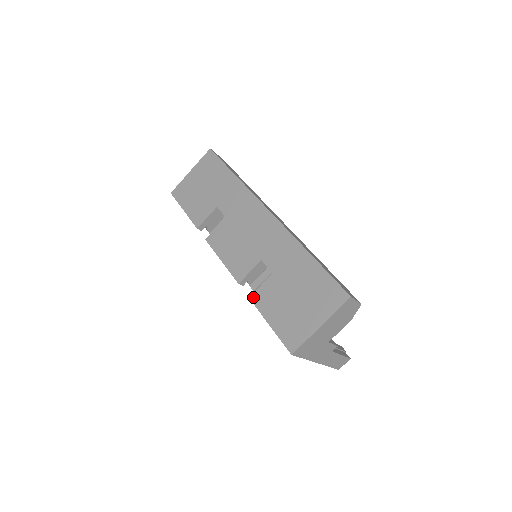
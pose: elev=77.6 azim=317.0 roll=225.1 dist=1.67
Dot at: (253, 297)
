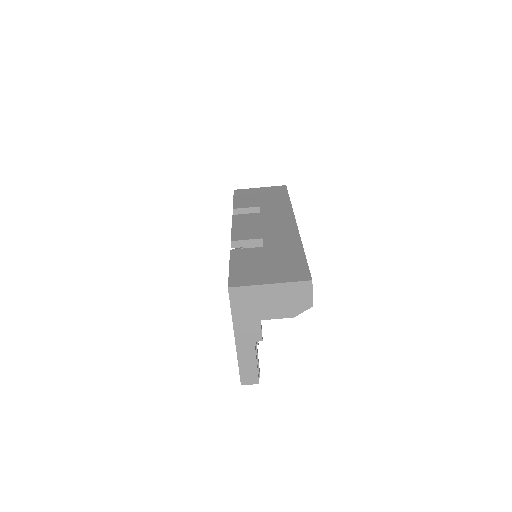
Dot at: (234, 250)
